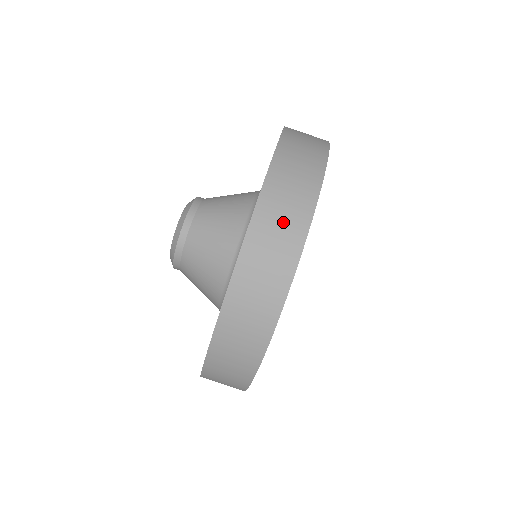
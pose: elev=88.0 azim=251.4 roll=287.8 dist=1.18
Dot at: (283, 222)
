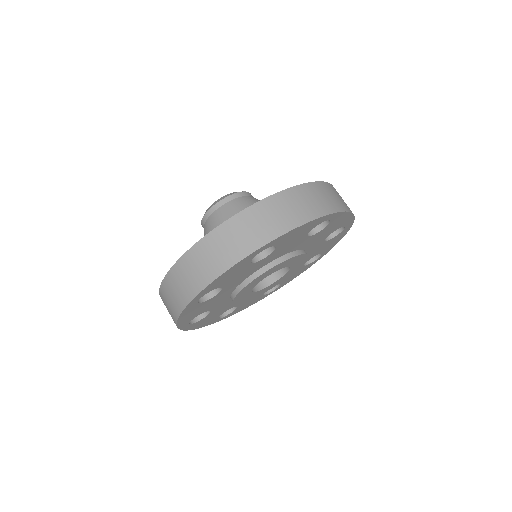
Dot at: (322, 199)
